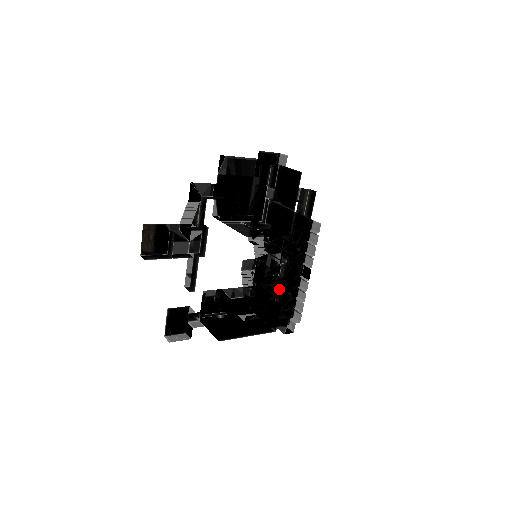
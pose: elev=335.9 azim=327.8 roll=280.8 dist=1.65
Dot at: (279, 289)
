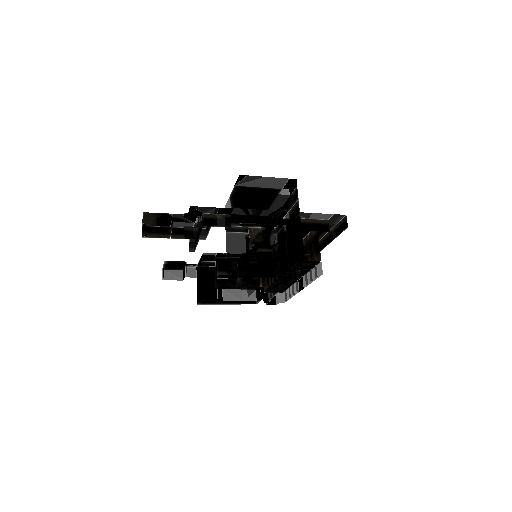
Dot at: occluded
